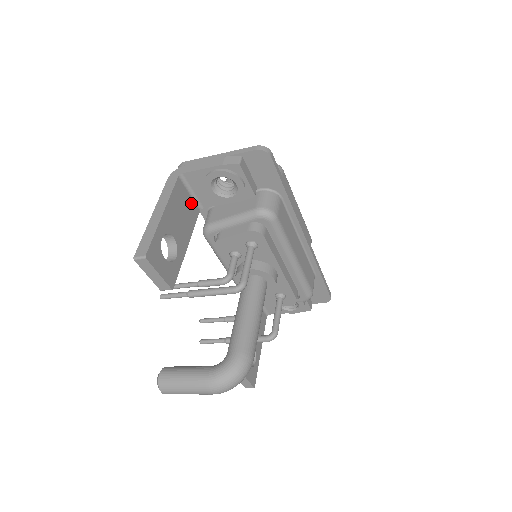
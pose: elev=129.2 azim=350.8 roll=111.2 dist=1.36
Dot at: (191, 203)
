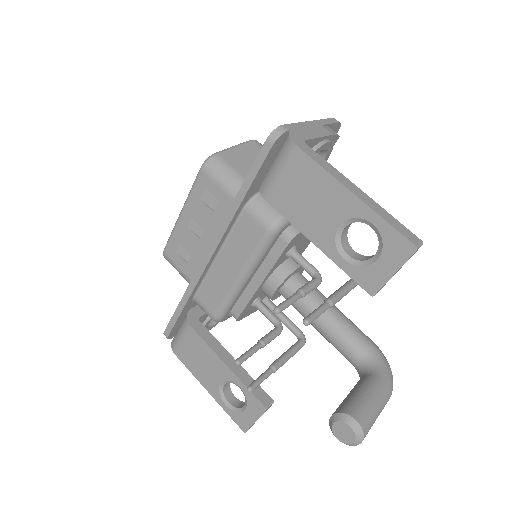
Dot at: occluded
